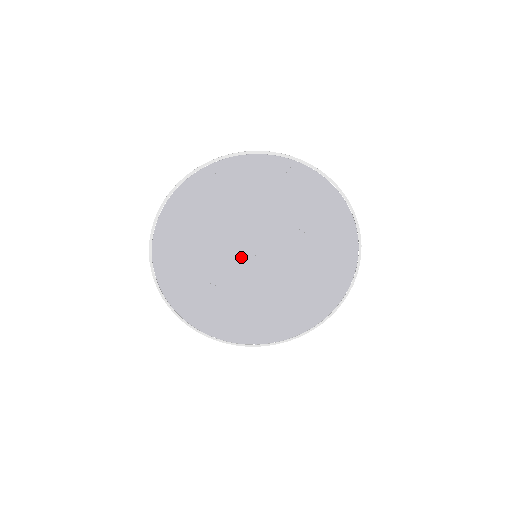
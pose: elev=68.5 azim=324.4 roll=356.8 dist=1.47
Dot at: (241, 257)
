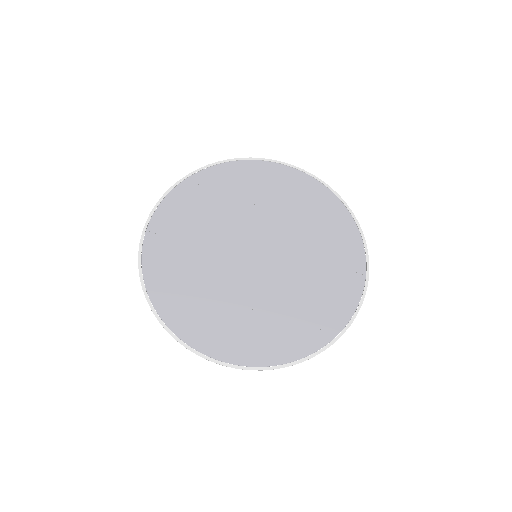
Dot at: (246, 265)
